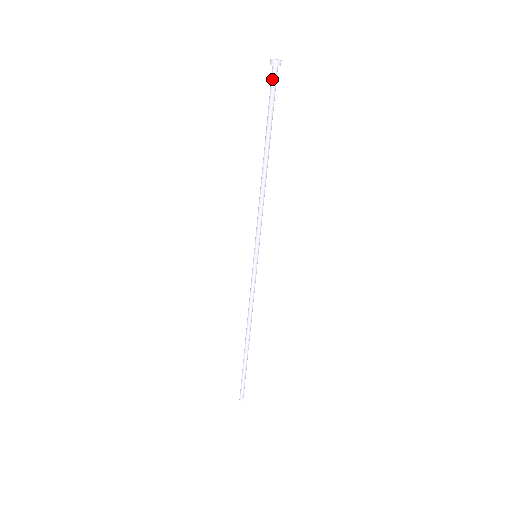
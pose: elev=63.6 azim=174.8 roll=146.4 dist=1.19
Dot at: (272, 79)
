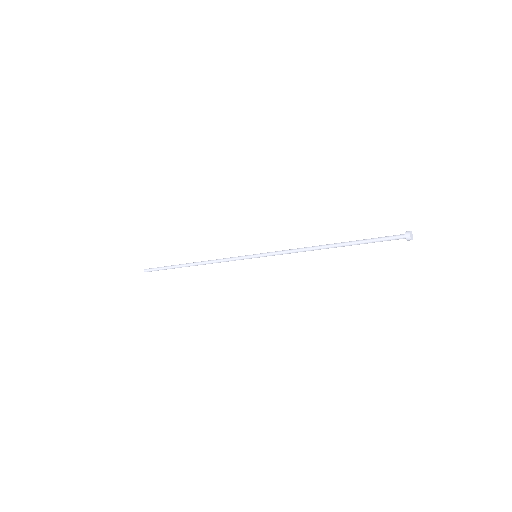
Dot at: (395, 239)
